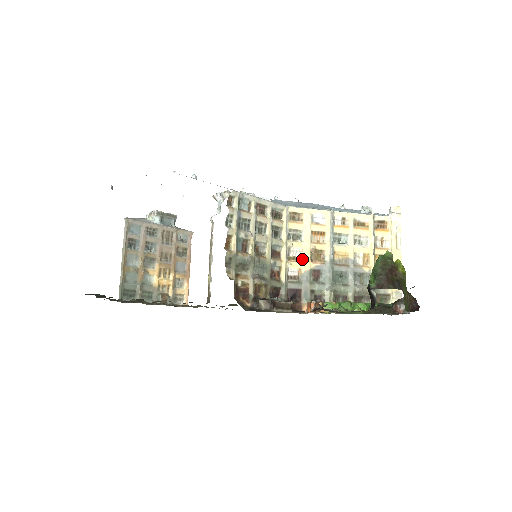
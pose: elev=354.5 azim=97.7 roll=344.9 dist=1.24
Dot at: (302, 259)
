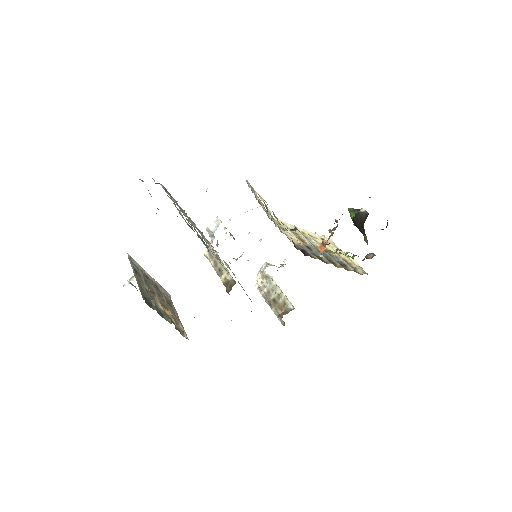
Dot at: occluded
